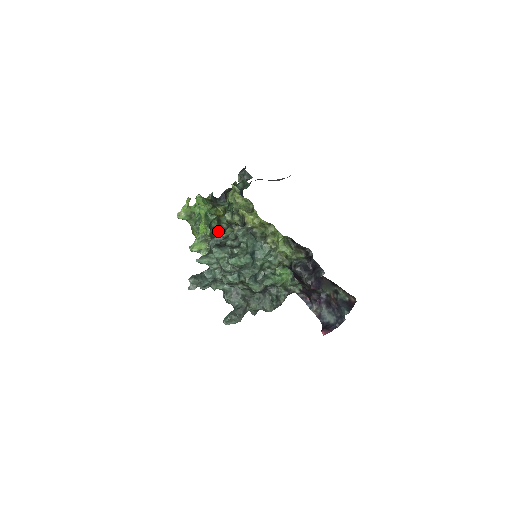
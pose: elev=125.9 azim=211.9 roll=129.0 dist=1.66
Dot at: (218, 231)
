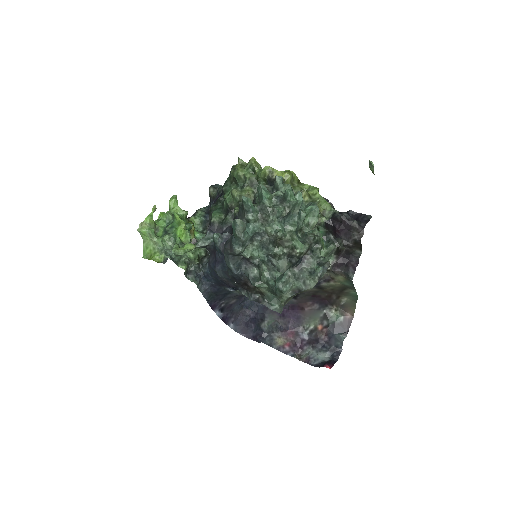
Dot at: occluded
